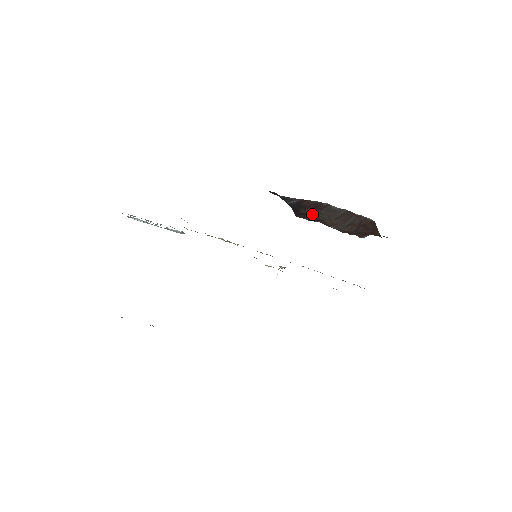
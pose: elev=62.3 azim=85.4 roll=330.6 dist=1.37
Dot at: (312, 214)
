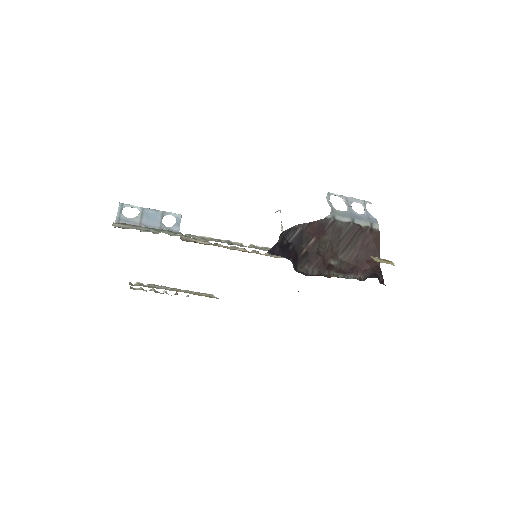
Dot at: (314, 252)
